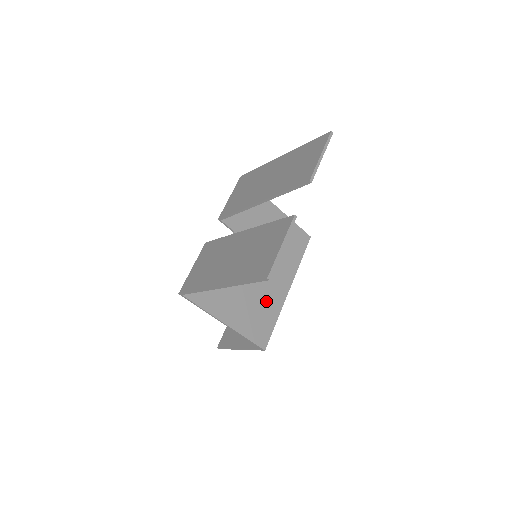
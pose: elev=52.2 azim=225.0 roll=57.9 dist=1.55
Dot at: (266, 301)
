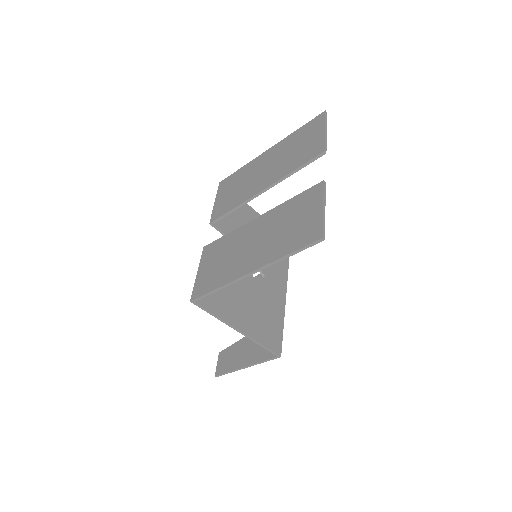
Dot at: (270, 305)
